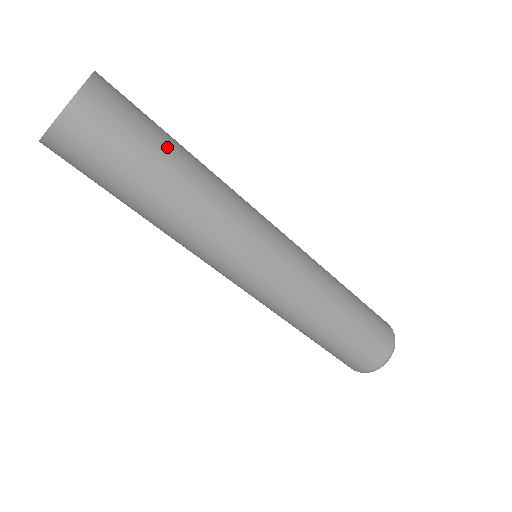
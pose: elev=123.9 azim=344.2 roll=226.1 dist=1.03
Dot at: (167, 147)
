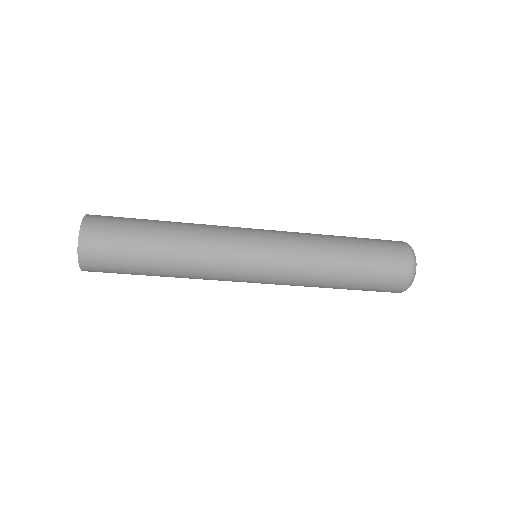
Dot at: (147, 225)
